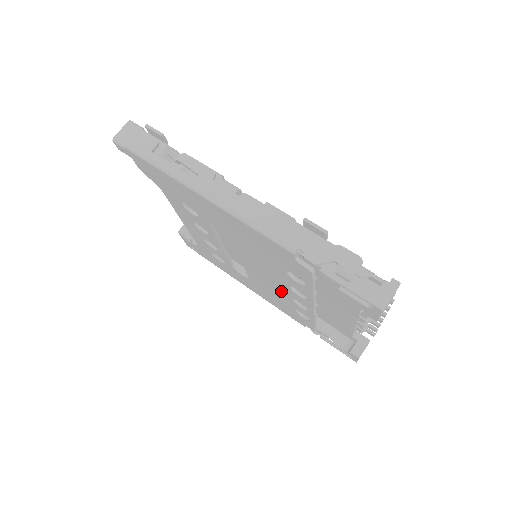
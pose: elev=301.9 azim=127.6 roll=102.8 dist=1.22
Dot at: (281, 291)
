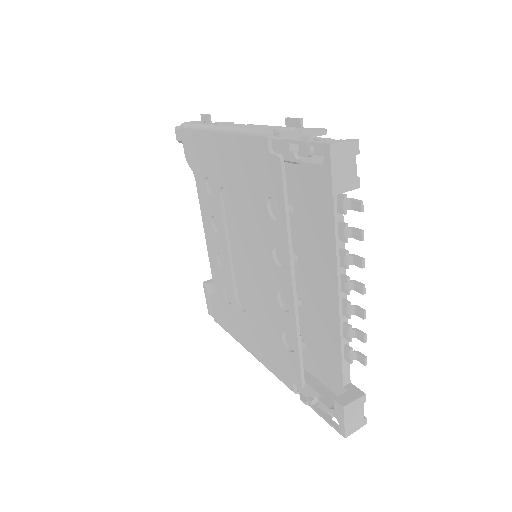
Dot at: (268, 288)
